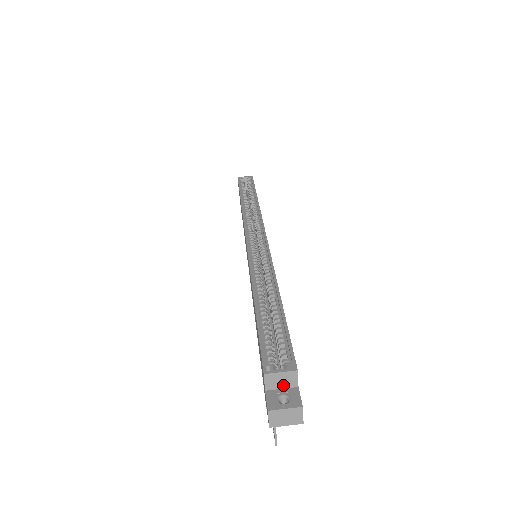
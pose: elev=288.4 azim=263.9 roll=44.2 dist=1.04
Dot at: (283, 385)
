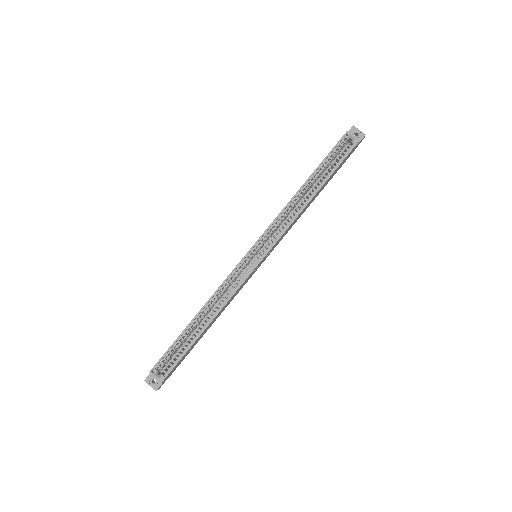
Dot at: occluded
